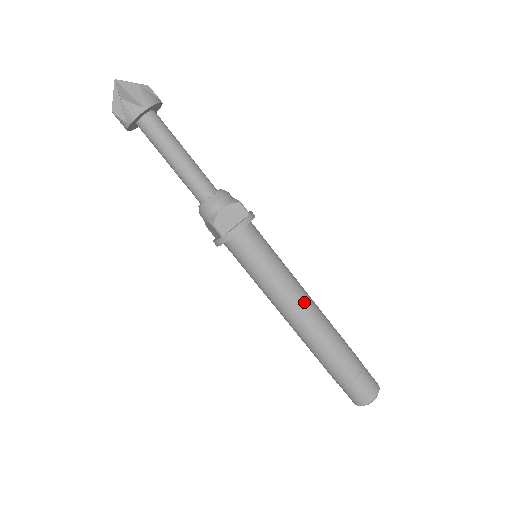
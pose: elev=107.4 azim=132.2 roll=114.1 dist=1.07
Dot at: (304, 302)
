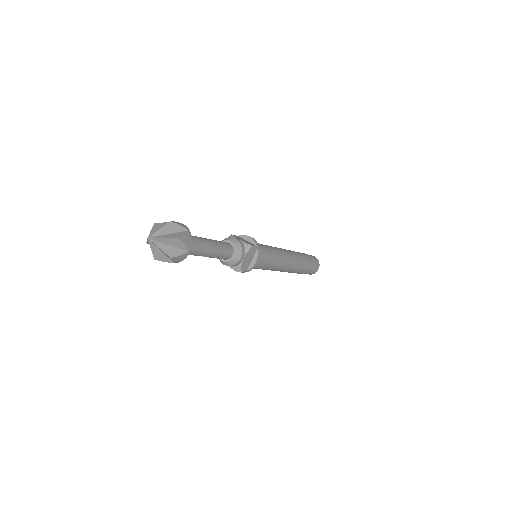
Dot at: (287, 261)
